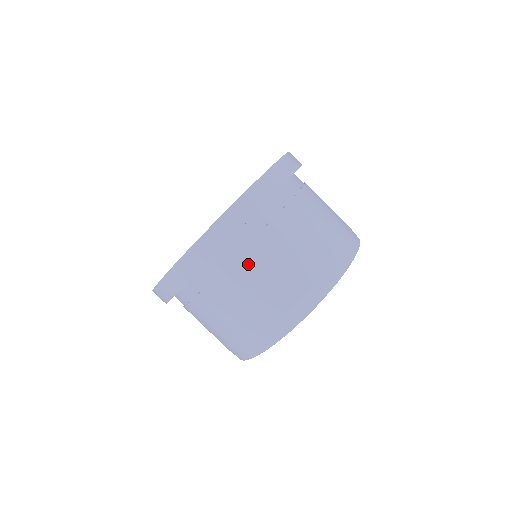
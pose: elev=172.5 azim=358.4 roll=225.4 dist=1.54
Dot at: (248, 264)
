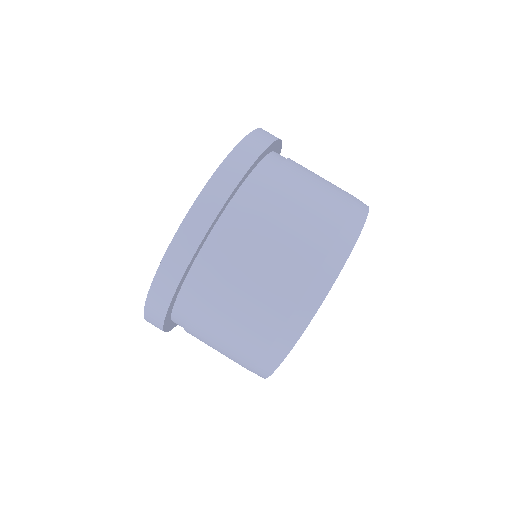
Dot at: (270, 204)
